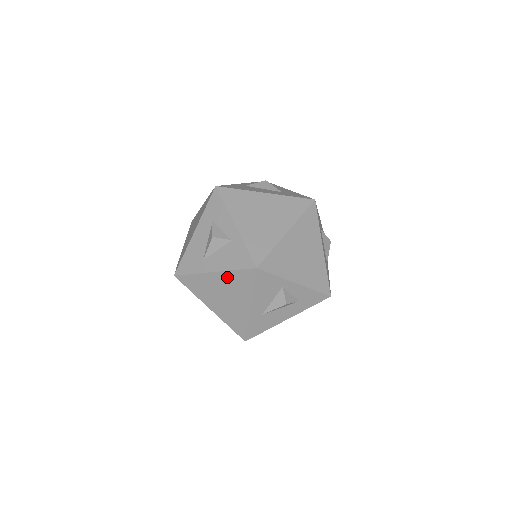
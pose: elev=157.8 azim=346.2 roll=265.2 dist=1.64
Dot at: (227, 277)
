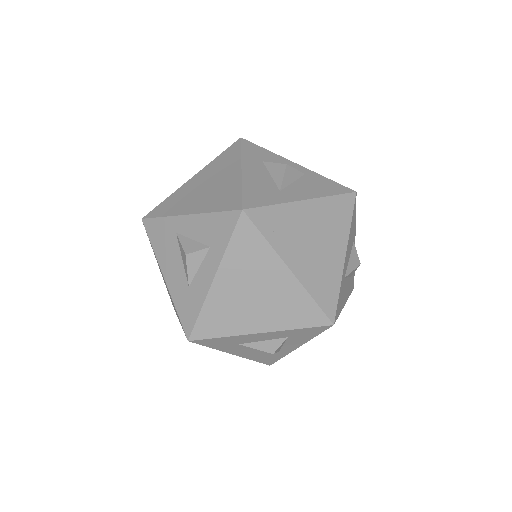
Dot at: (322, 207)
